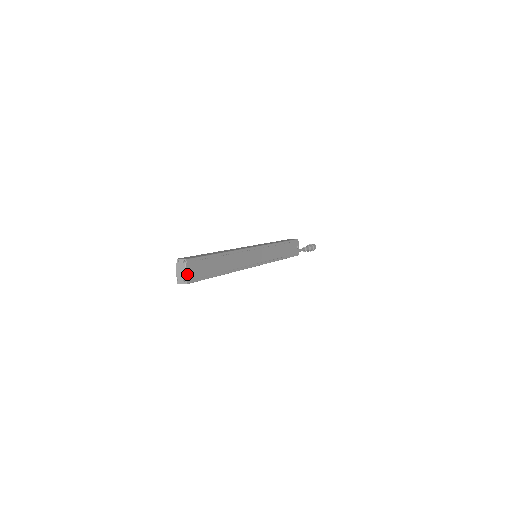
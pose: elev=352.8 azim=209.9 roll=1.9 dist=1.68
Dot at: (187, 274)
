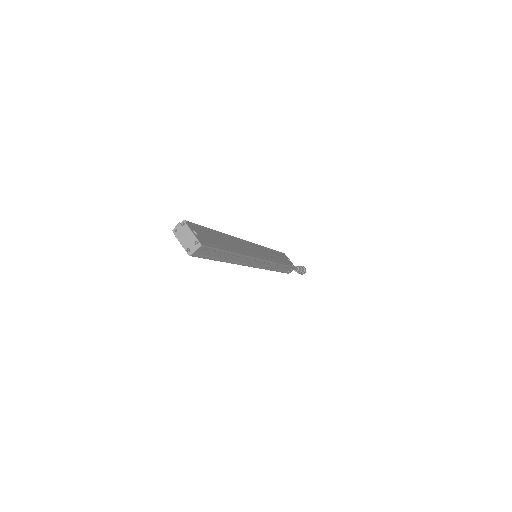
Dot at: (195, 235)
